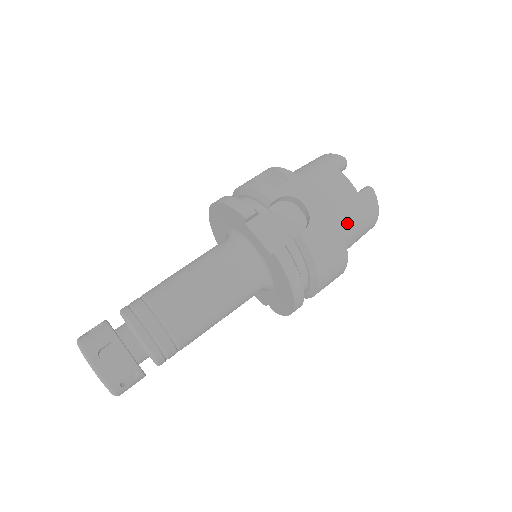
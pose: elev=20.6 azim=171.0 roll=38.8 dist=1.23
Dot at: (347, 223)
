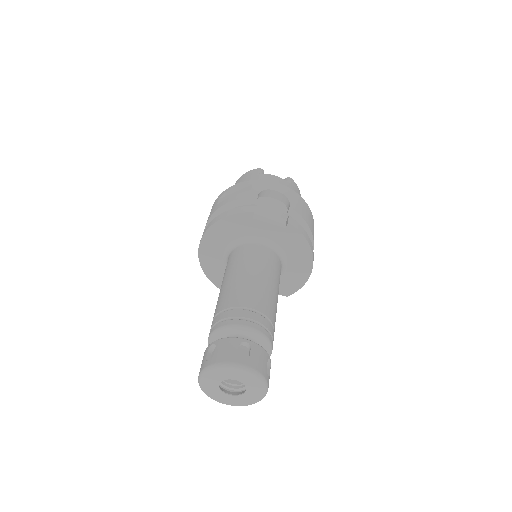
Dot at: occluded
